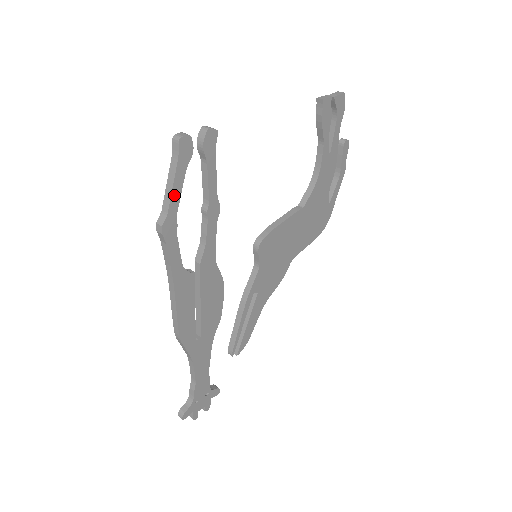
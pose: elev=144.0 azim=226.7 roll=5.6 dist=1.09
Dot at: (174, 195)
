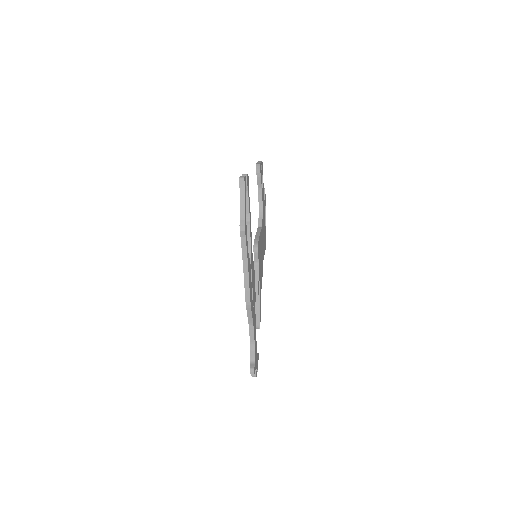
Dot at: (245, 208)
